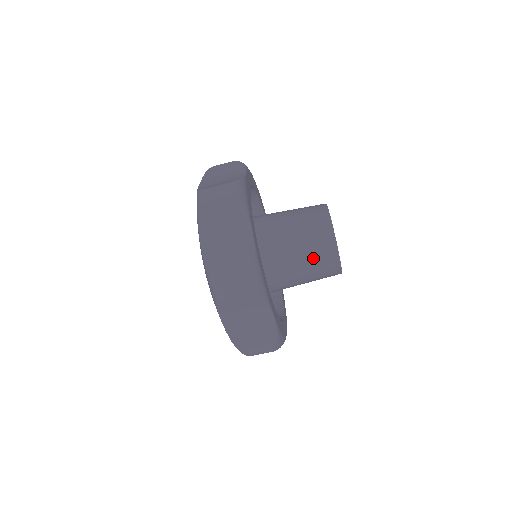
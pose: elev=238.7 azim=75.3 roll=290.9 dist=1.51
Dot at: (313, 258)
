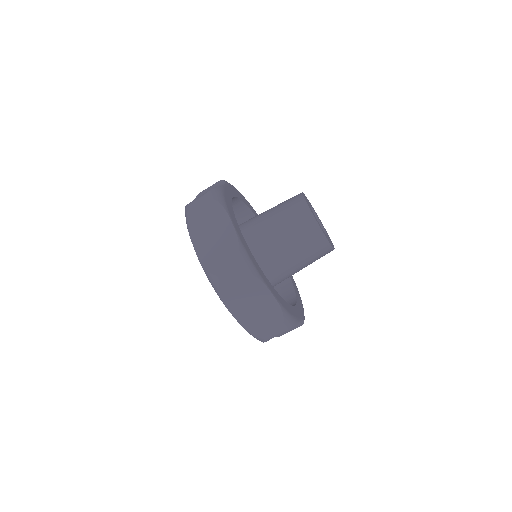
Dot at: (285, 212)
